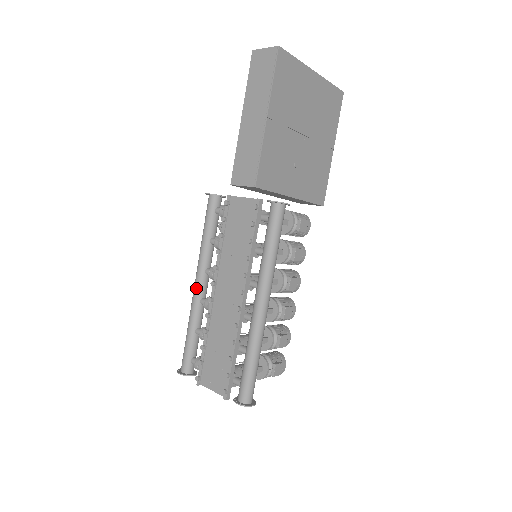
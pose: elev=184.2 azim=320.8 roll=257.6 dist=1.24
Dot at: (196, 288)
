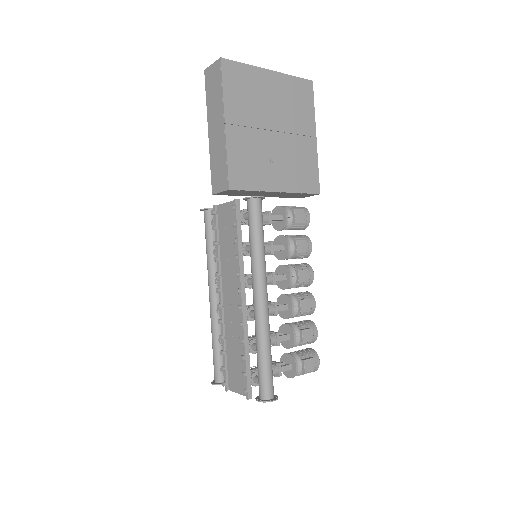
Dot at: (210, 299)
